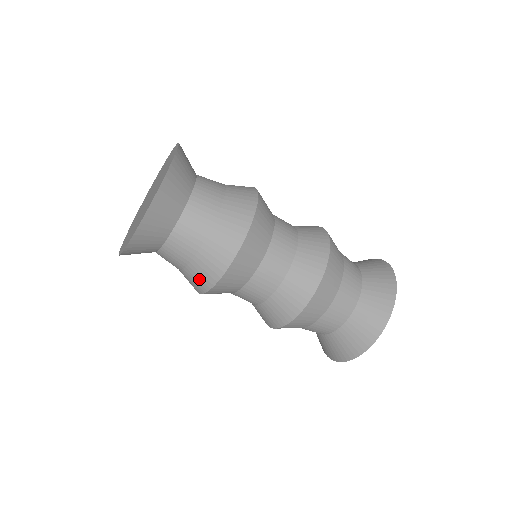
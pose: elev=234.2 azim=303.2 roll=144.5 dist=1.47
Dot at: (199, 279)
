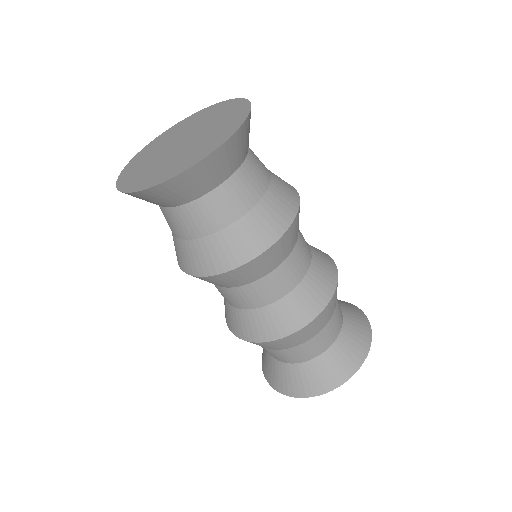
Dot at: (175, 249)
